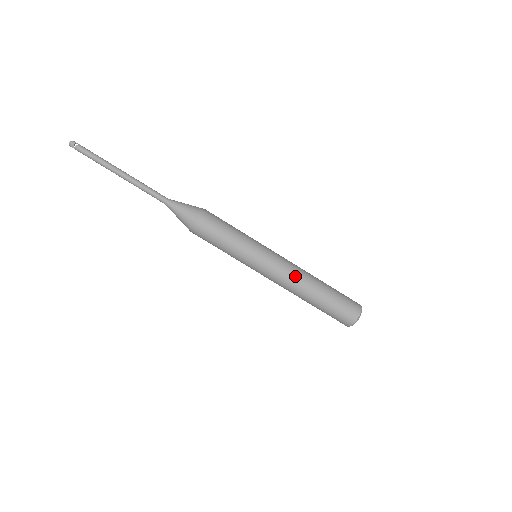
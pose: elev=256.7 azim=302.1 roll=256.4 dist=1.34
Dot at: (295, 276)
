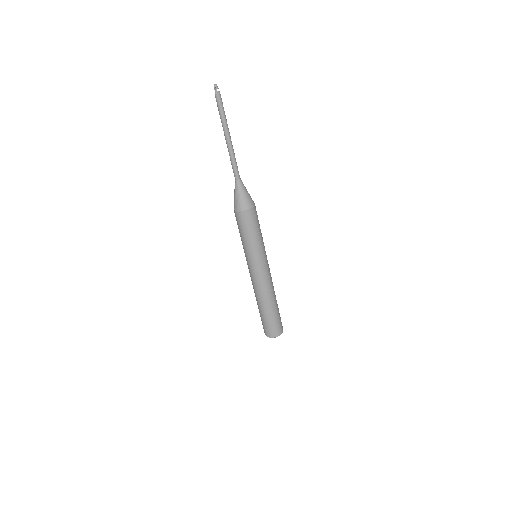
Dot at: (272, 285)
